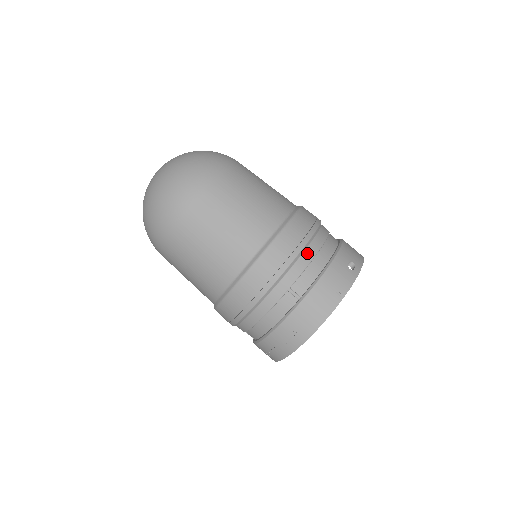
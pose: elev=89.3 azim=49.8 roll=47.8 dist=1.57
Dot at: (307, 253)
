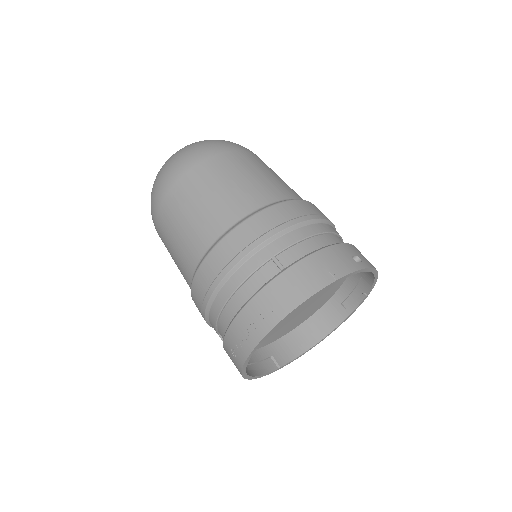
Dot at: (305, 229)
